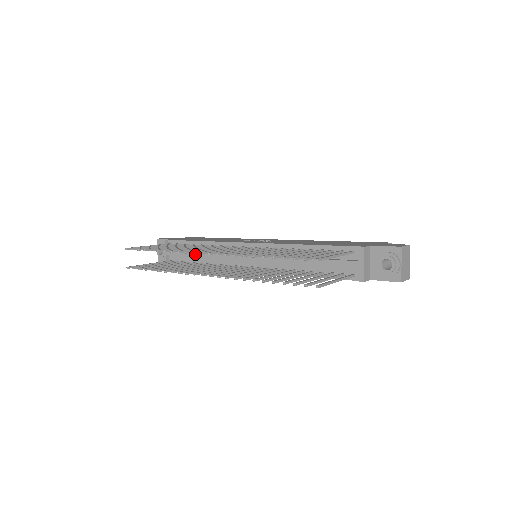
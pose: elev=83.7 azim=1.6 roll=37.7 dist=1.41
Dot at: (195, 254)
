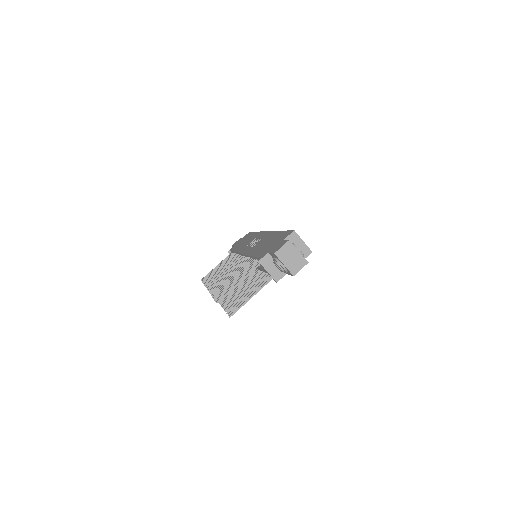
Dot at: occluded
